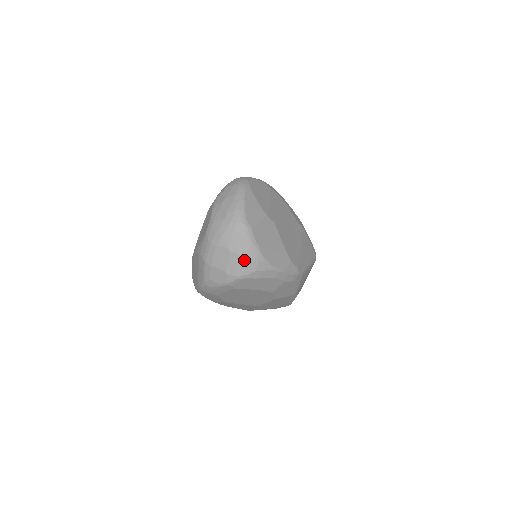
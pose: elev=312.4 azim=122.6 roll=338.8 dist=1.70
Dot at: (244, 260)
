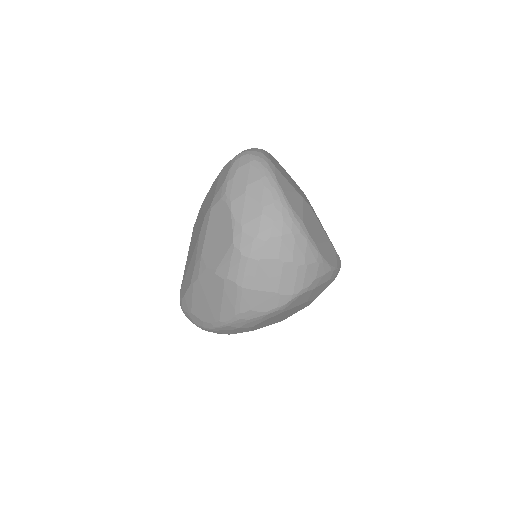
Dot at: (303, 269)
